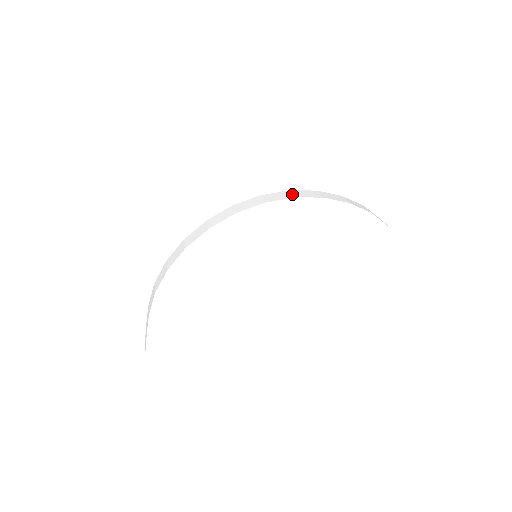
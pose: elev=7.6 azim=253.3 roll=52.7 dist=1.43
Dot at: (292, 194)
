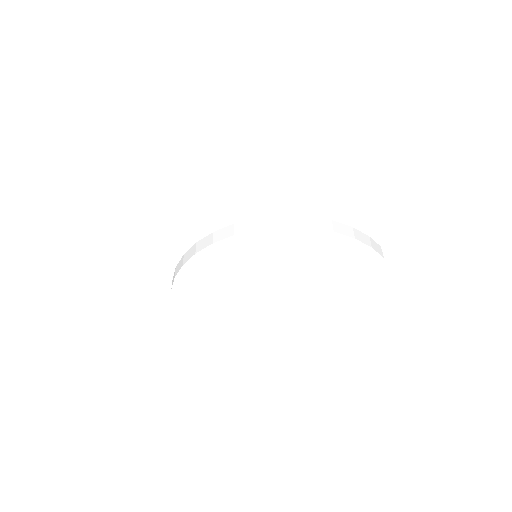
Dot at: (283, 222)
